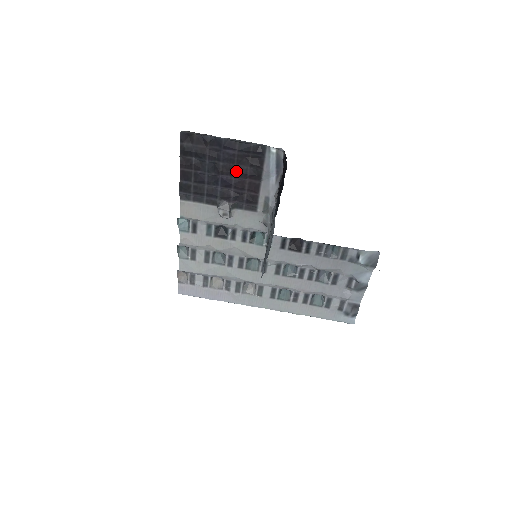
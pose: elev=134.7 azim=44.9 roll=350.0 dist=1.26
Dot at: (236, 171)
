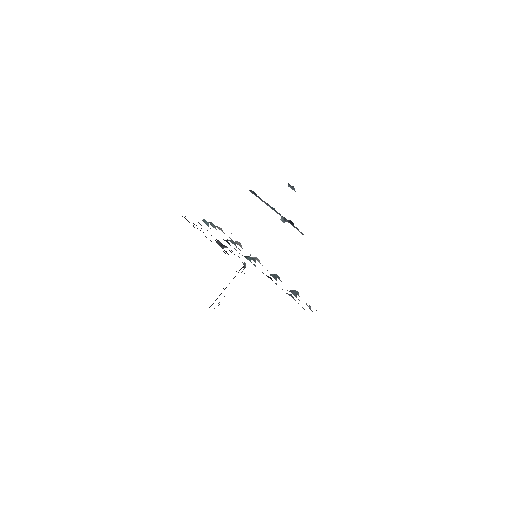
Dot at: occluded
